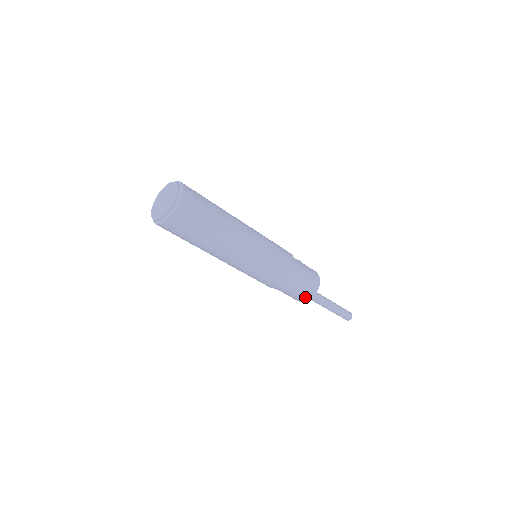
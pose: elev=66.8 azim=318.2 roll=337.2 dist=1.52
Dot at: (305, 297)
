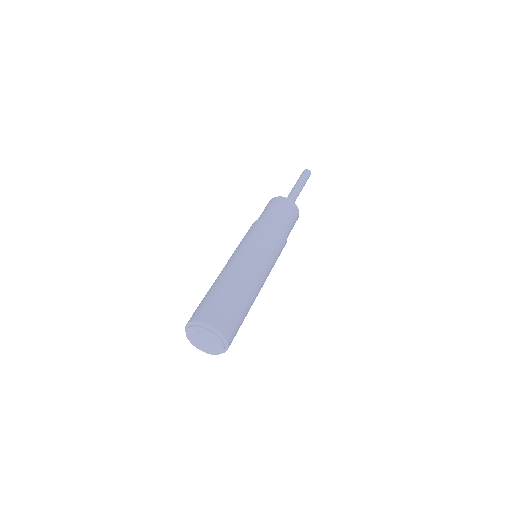
Dot at: occluded
